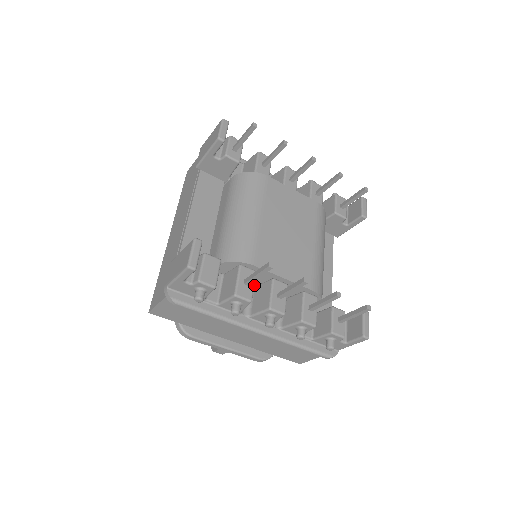
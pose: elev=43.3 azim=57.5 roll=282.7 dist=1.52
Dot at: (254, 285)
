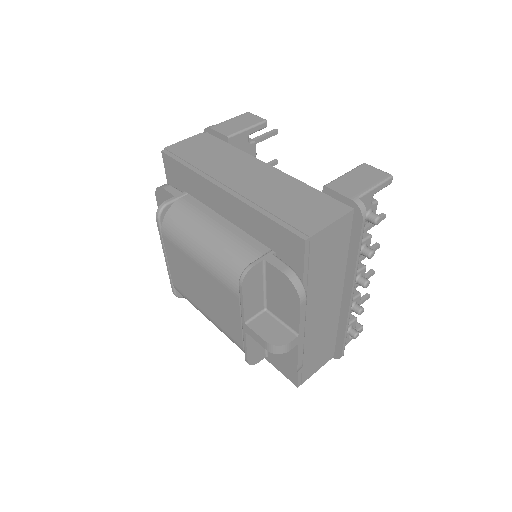
Dot at: occluded
